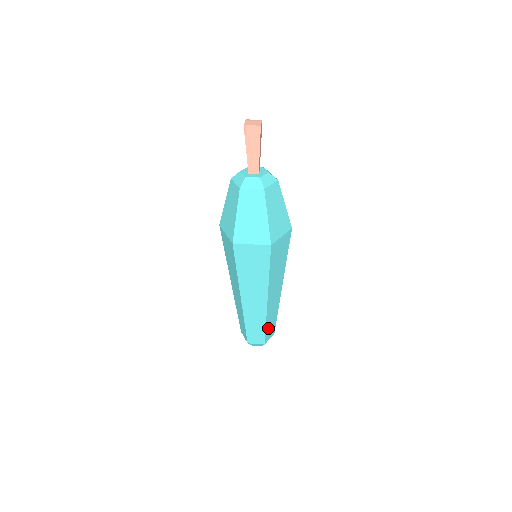
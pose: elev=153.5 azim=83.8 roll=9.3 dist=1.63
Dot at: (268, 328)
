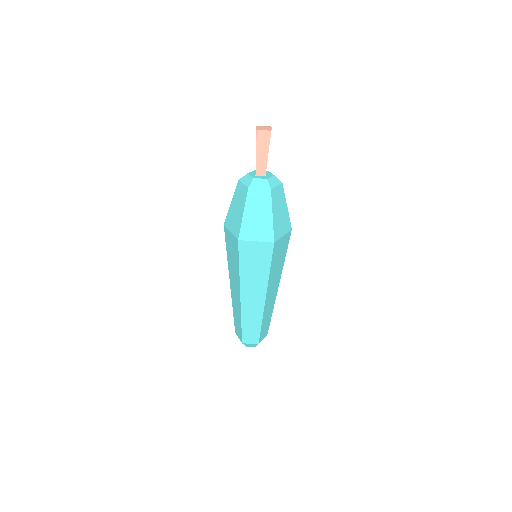
Dot at: (263, 328)
